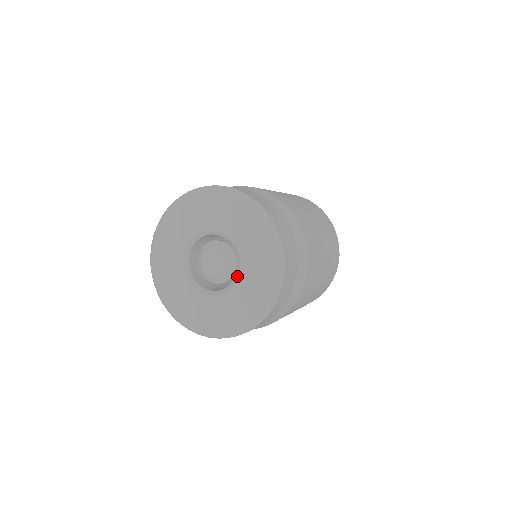
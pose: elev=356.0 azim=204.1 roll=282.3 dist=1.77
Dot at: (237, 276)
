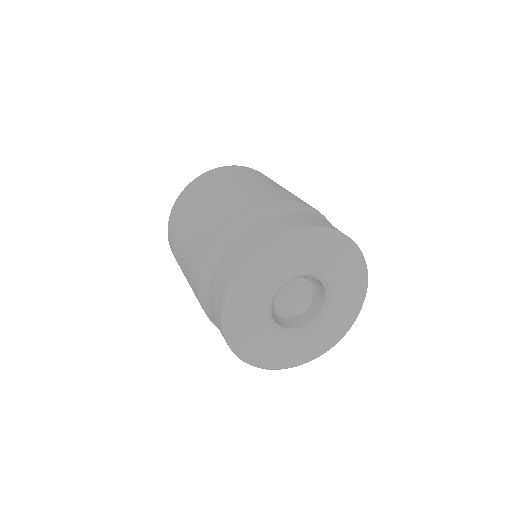
Dot at: (328, 307)
